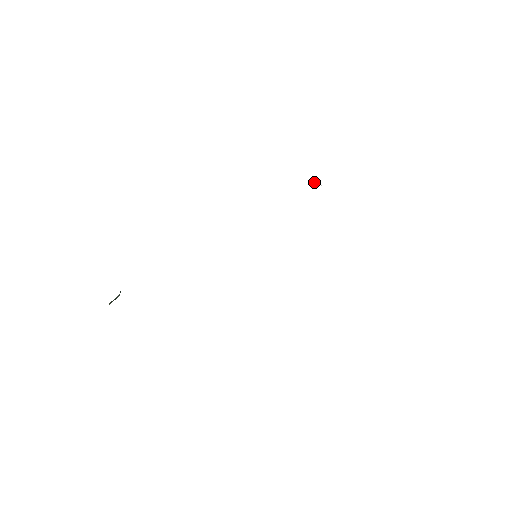
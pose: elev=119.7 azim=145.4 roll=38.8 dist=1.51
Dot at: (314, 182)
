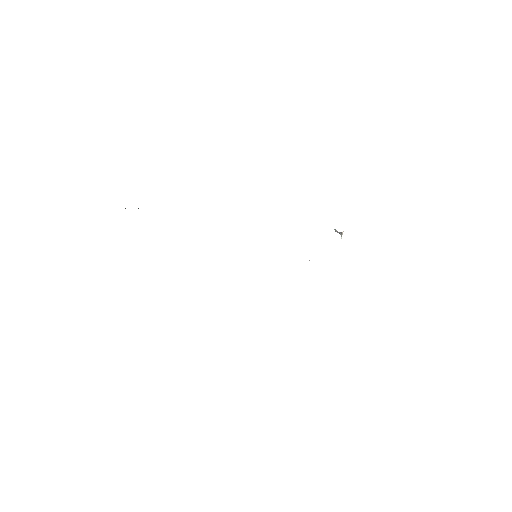
Dot at: occluded
